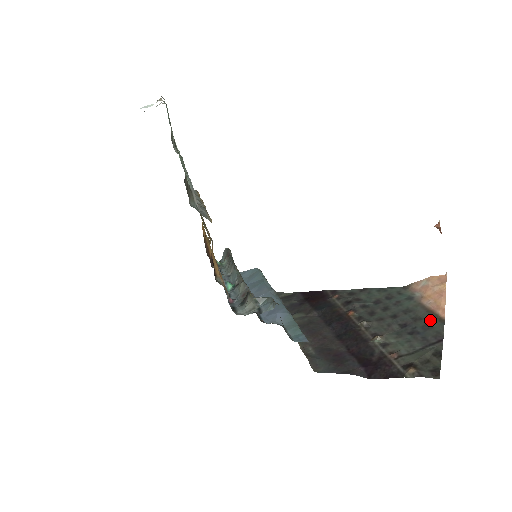
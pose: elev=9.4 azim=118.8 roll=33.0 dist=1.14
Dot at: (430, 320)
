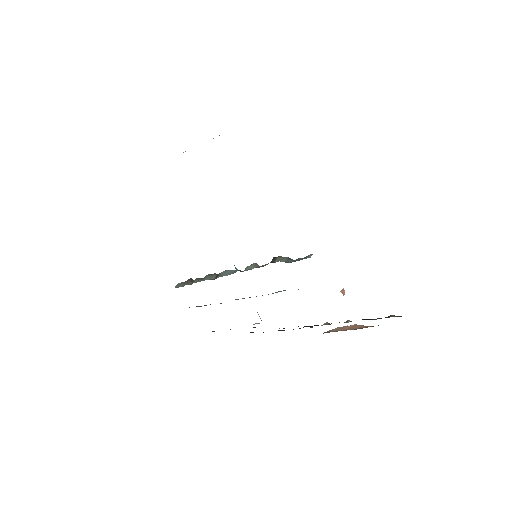
Dot at: occluded
